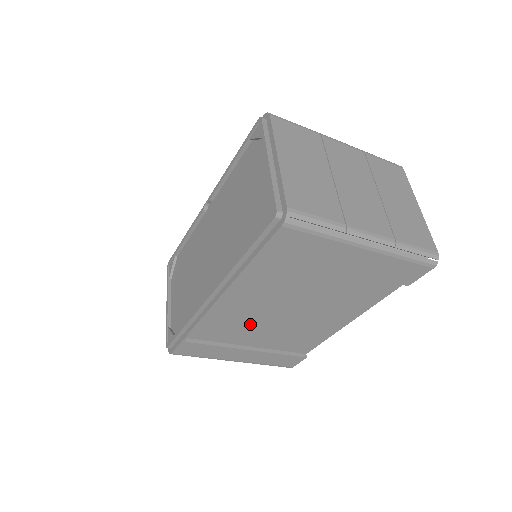
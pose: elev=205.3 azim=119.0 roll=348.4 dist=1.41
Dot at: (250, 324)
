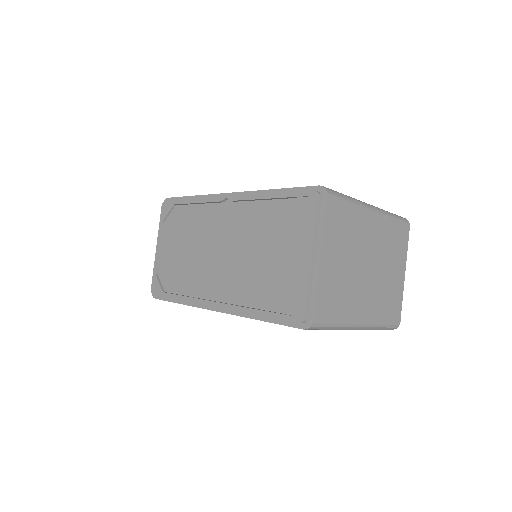
Dot at: occluded
